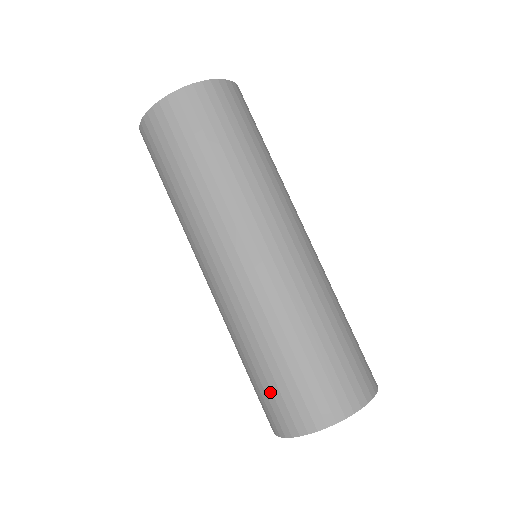
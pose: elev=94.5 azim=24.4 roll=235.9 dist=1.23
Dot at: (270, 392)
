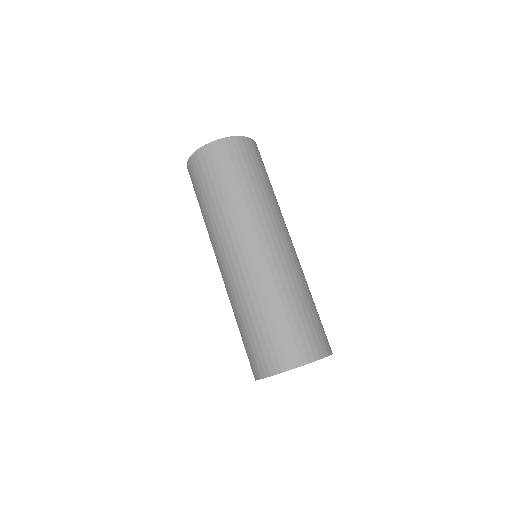
Dot at: (290, 332)
